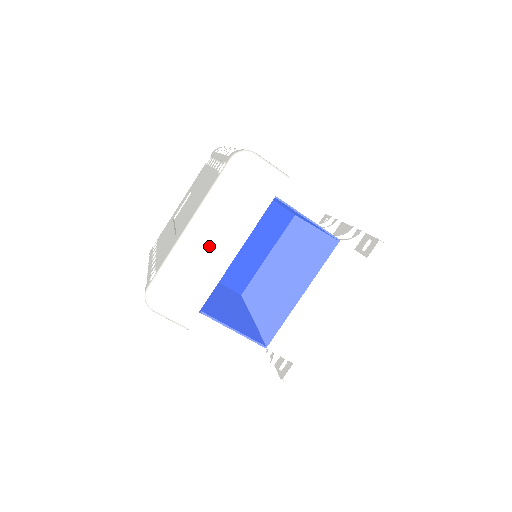
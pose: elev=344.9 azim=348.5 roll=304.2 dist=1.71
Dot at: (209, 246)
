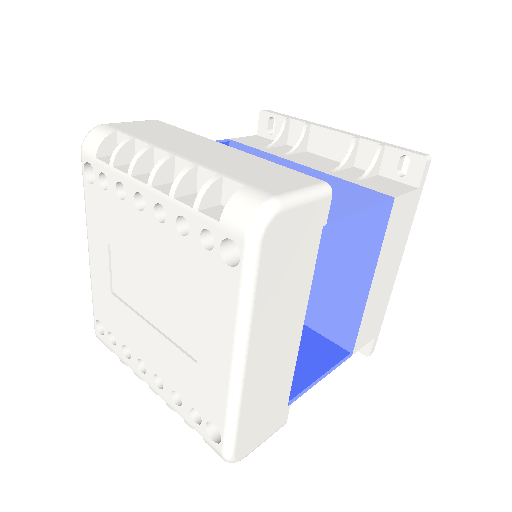
Dot at: (272, 354)
